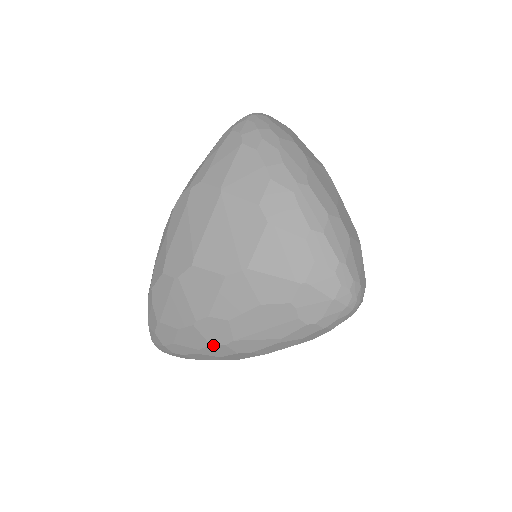
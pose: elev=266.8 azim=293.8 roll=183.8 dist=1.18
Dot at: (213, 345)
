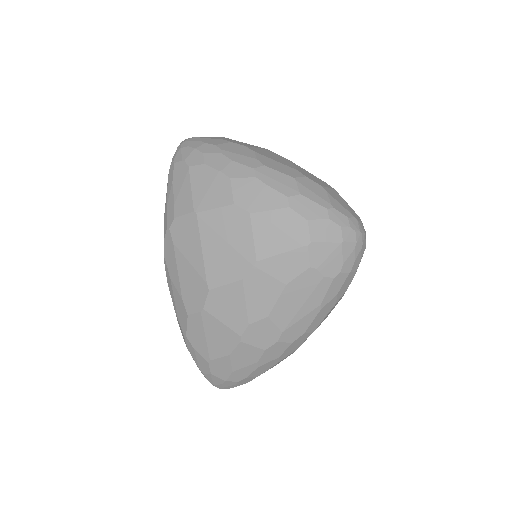
Dot at: (267, 349)
